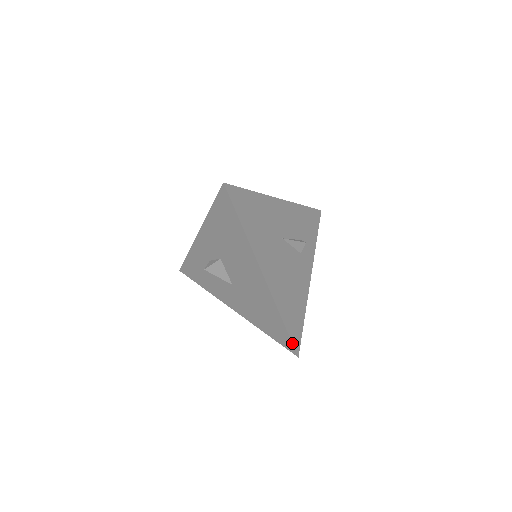
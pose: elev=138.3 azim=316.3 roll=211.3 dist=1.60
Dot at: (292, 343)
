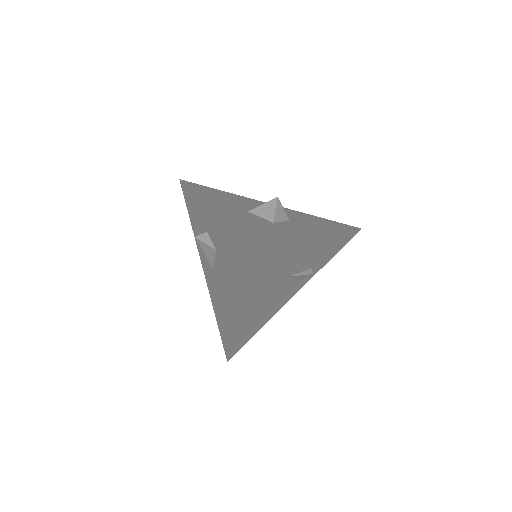
Dot at: (229, 355)
